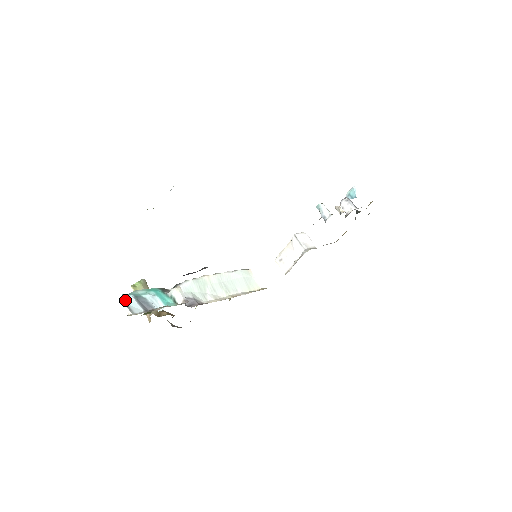
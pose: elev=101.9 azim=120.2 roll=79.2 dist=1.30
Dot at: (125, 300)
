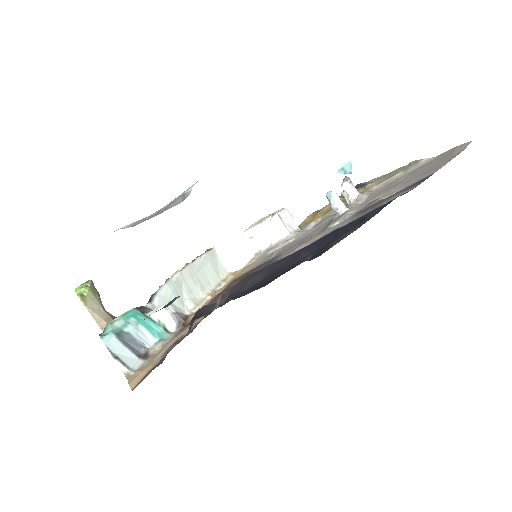
Dot at: (109, 347)
